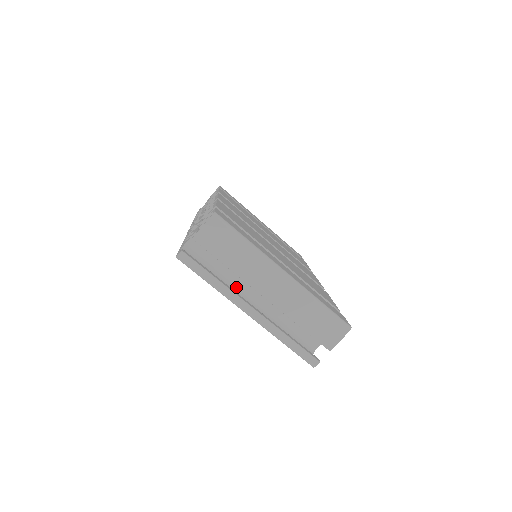
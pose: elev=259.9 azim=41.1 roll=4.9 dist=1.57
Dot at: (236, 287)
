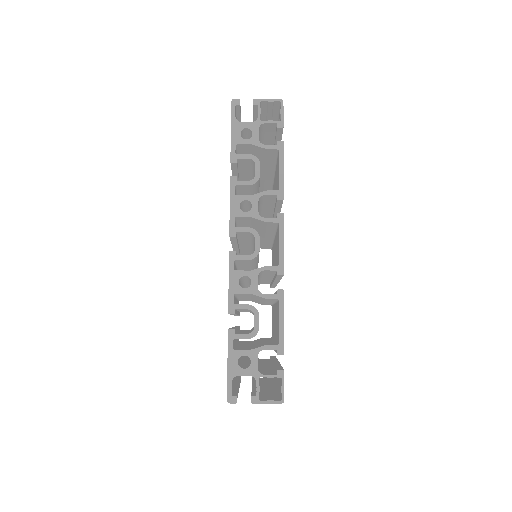
Dot at: occluded
